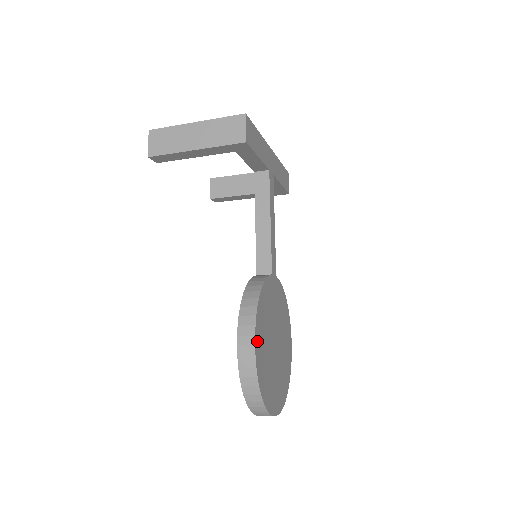
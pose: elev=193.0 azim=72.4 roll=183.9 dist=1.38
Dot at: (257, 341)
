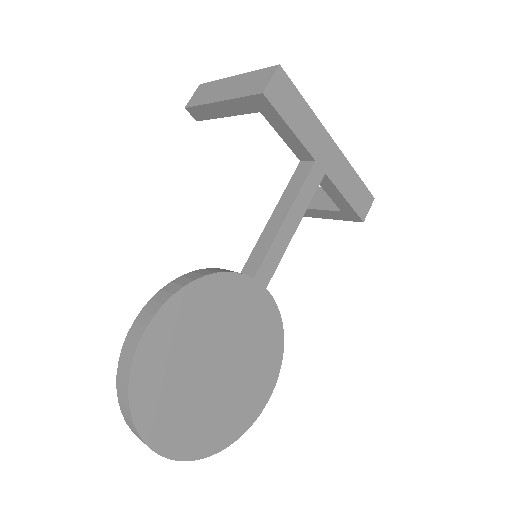
Dot at: (157, 326)
